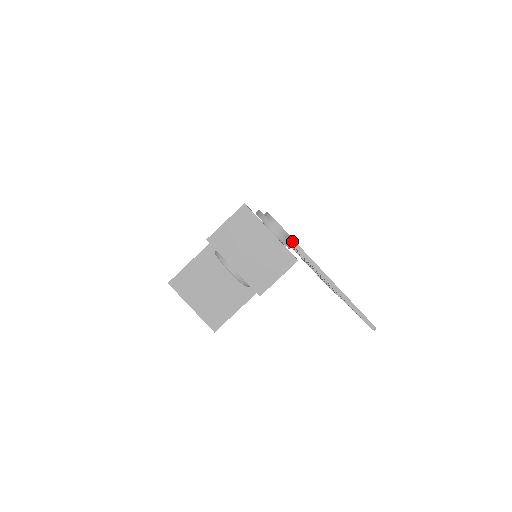
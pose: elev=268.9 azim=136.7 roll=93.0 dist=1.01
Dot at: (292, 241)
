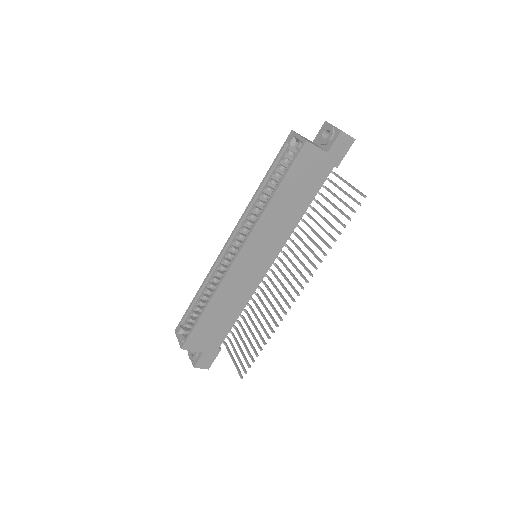
Dot at: occluded
